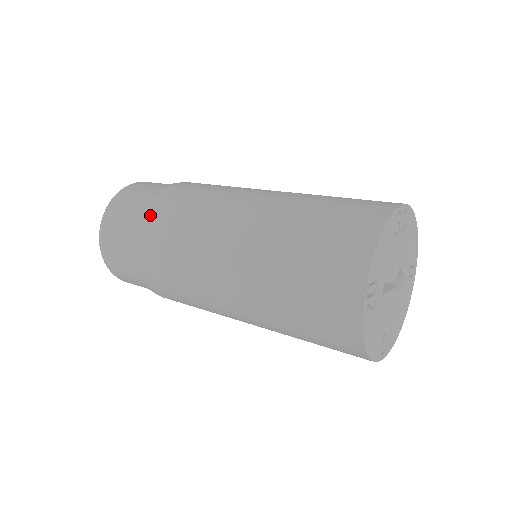
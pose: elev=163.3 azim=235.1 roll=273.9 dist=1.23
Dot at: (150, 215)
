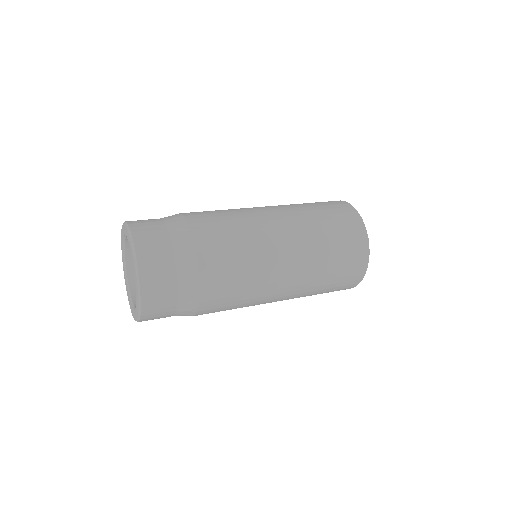
Dot at: (206, 264)
